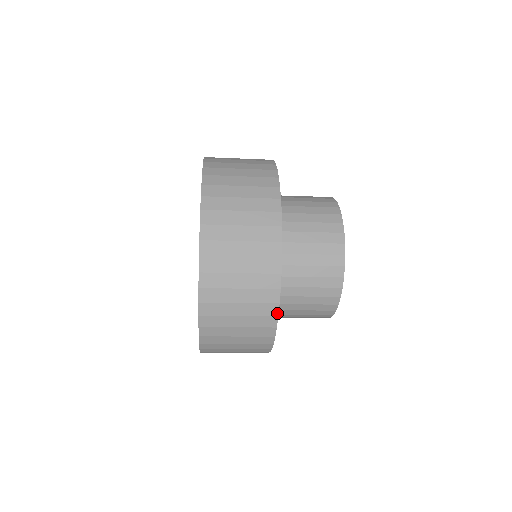
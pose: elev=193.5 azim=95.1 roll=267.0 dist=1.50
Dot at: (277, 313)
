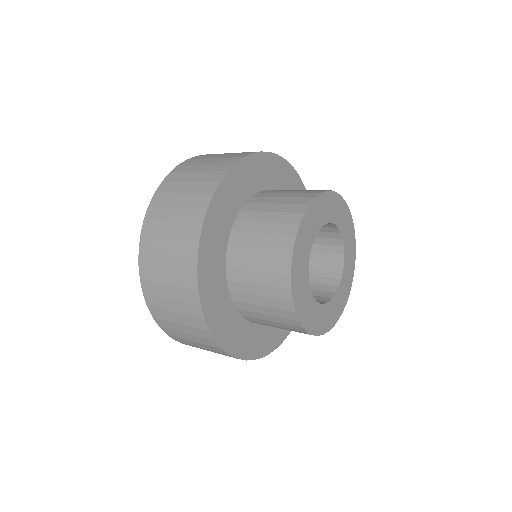
Dot at: (199, 301)
